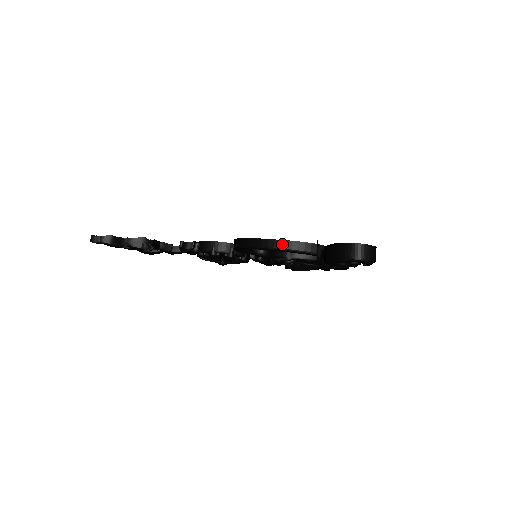
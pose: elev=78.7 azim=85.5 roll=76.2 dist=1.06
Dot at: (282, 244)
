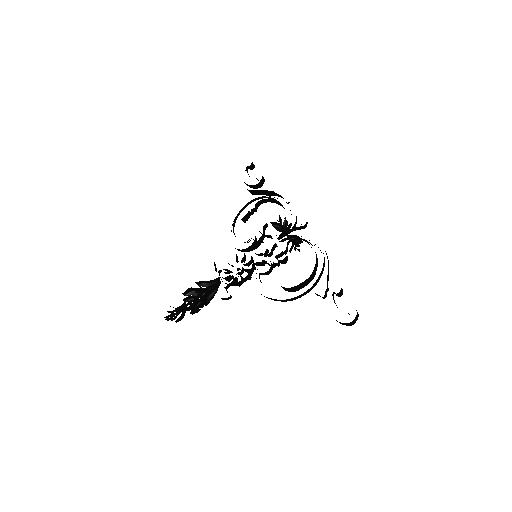
Dot at: (294, 299)
